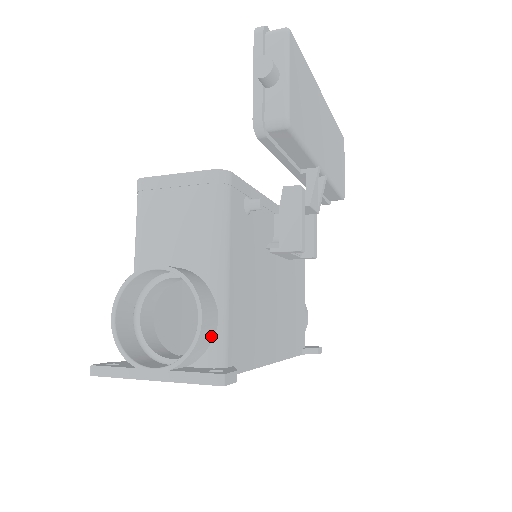
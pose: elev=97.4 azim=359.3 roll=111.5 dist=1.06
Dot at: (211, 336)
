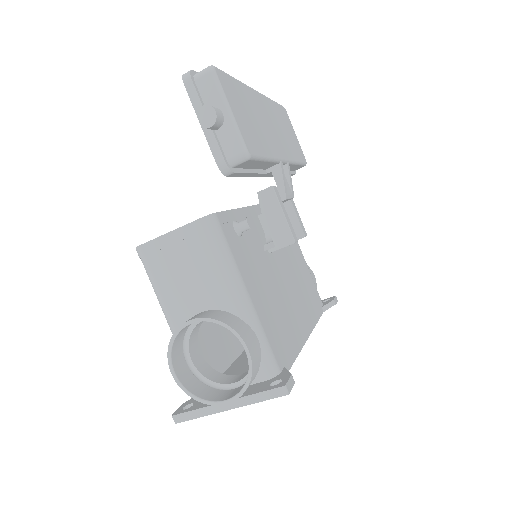
Dot at: (259, 356)
